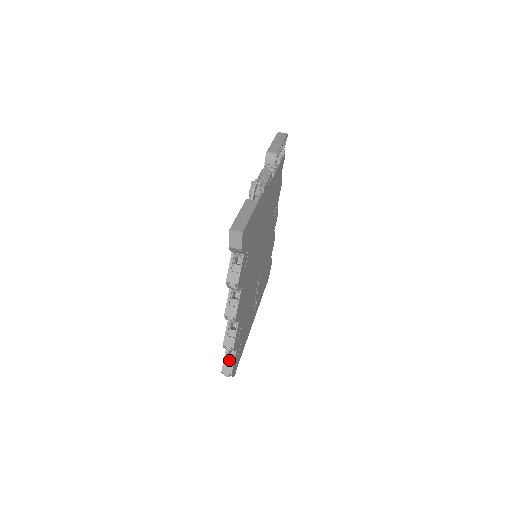
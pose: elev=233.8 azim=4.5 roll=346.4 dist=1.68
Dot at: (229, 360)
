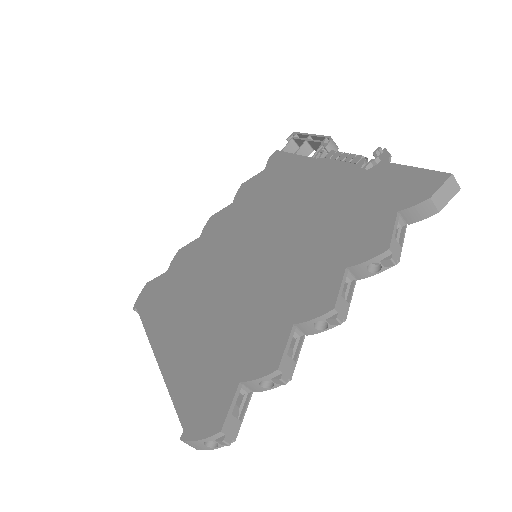
Dot at: (234, 409)
